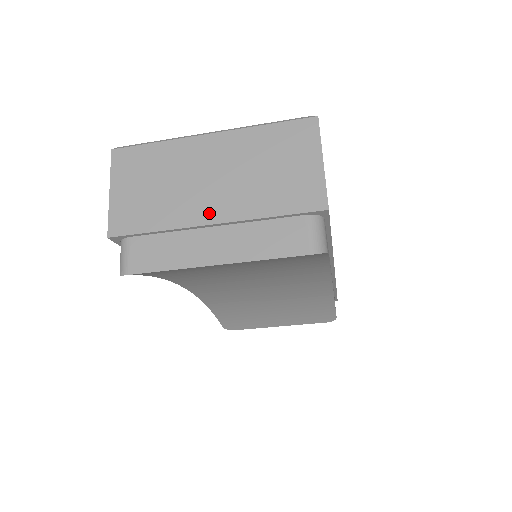
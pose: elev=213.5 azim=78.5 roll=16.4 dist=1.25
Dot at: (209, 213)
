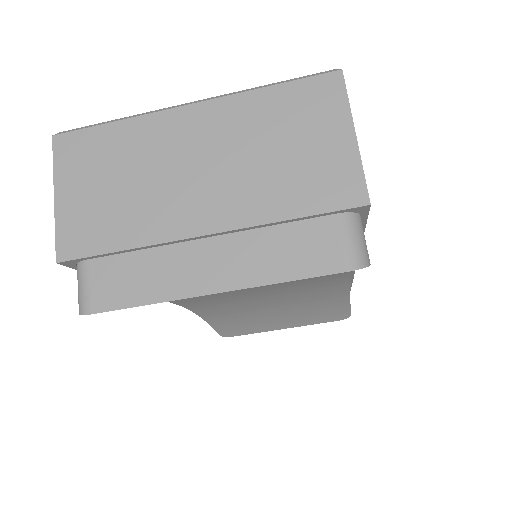
Dot at: (198, 219)
